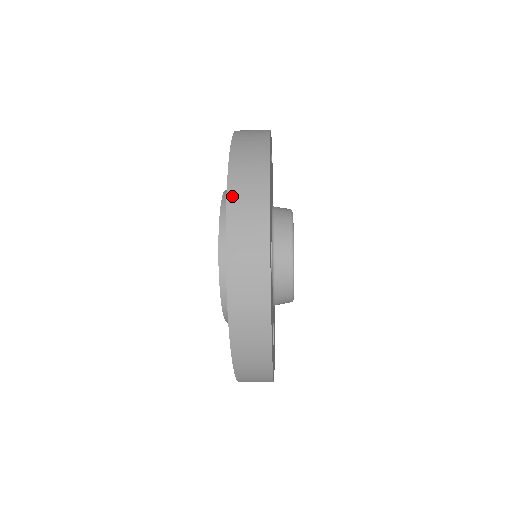
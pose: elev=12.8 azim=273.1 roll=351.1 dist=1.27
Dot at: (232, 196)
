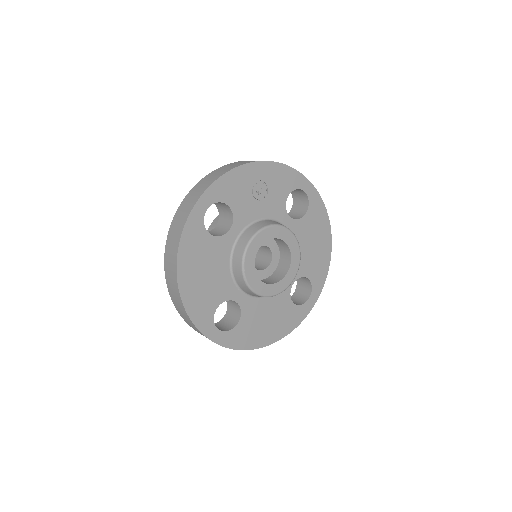
Dot at: (207, 177)
